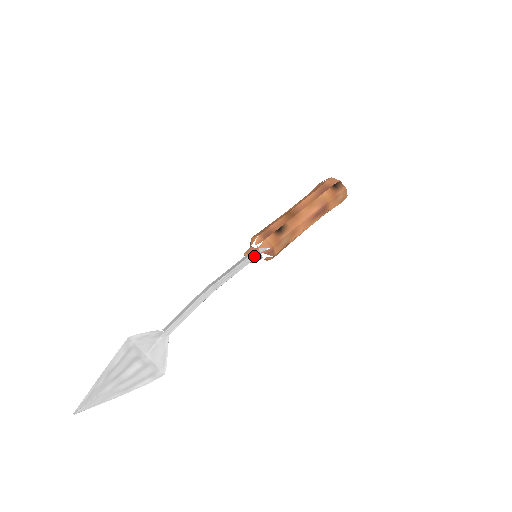
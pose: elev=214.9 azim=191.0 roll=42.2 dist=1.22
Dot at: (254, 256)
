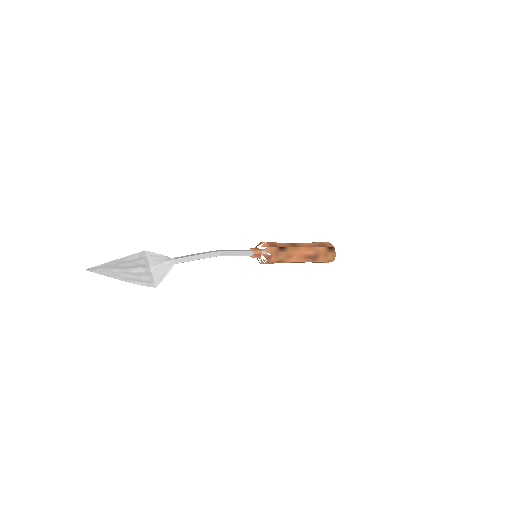
Dot at: (256, 253)
